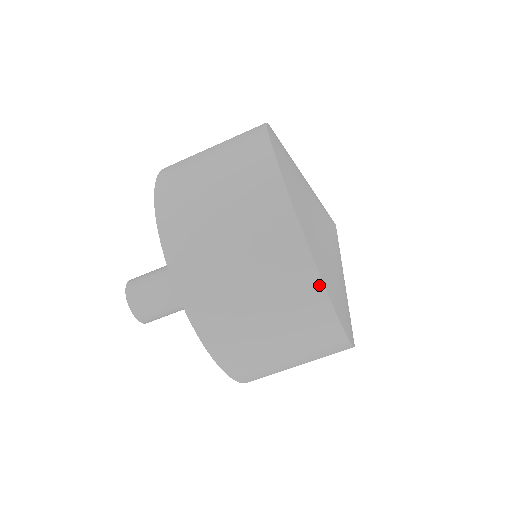
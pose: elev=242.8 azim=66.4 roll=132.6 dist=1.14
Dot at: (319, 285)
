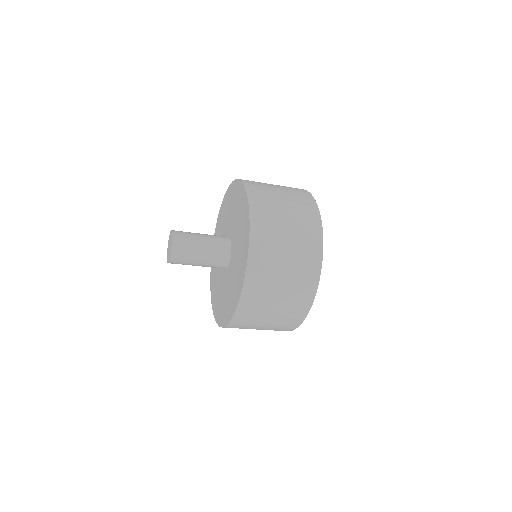
Dot at: (302, 320)
